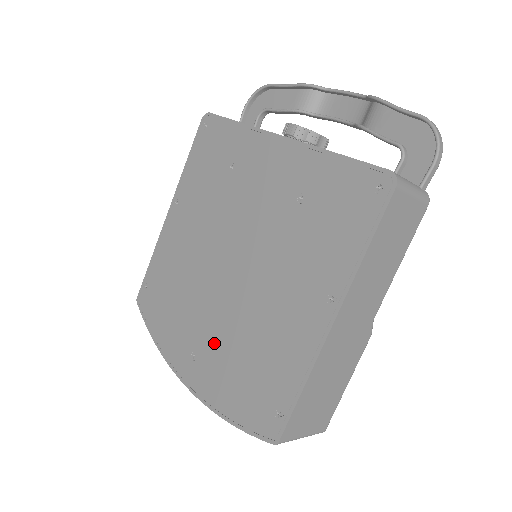
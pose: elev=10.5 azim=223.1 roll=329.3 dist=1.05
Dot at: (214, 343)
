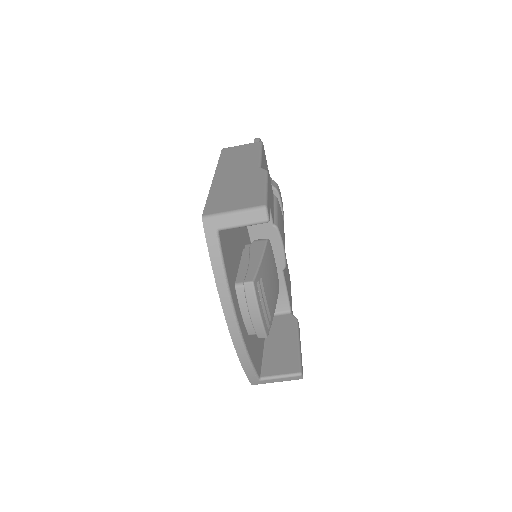
Dot at: occluded
